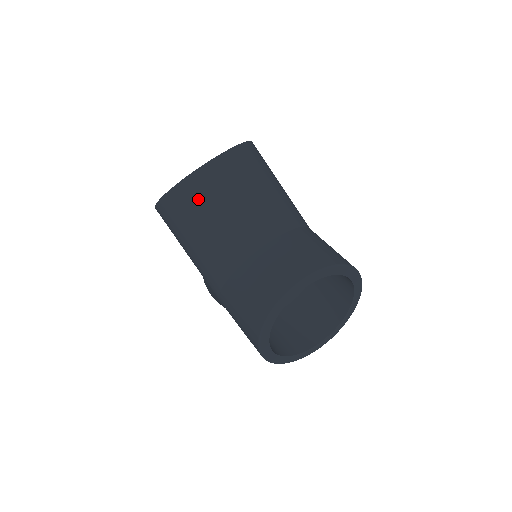
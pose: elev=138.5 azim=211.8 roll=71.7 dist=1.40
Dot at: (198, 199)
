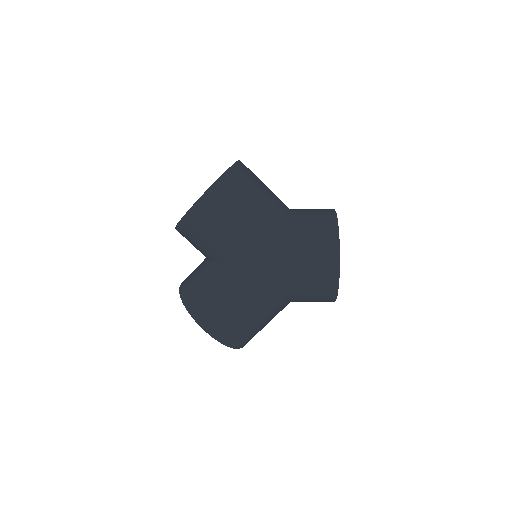
Dot at: (247, 177)
